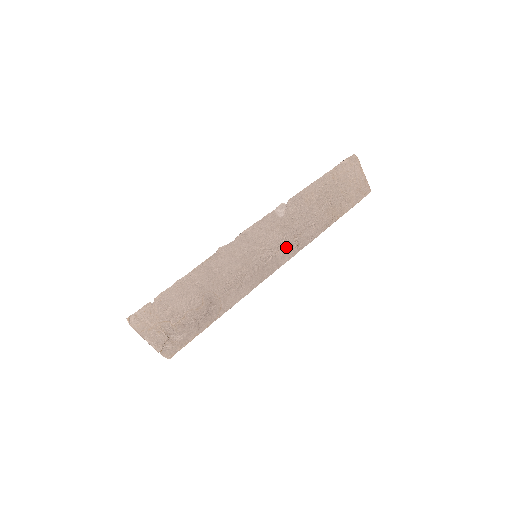
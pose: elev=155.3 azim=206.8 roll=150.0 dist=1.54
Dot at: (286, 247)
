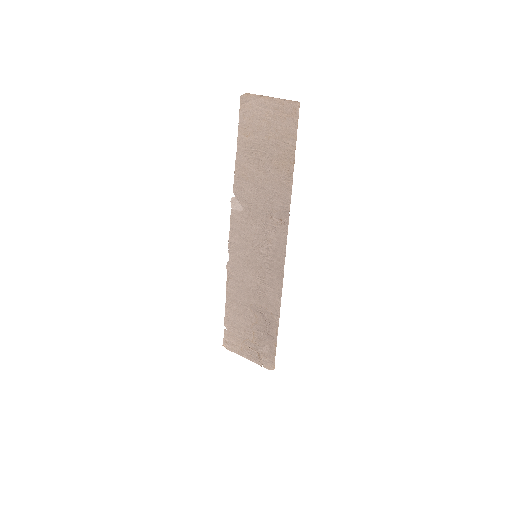
Dot at: (272, 231)
